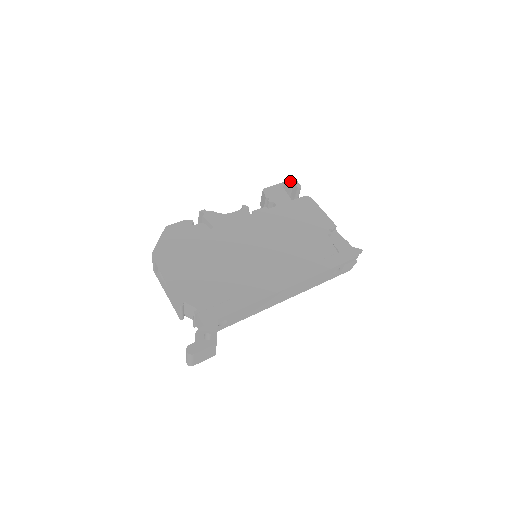
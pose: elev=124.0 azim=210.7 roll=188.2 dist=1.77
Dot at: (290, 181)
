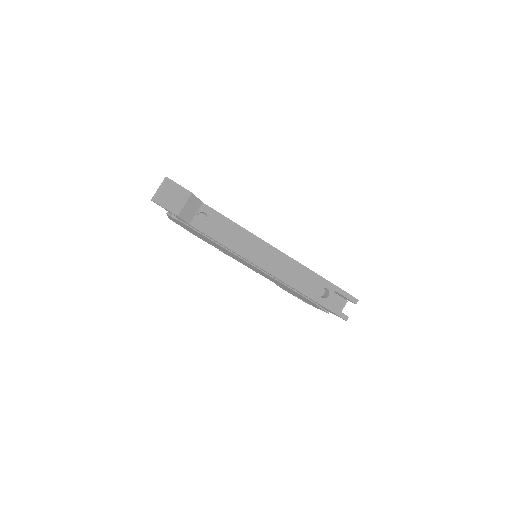
Dot at: occluded
